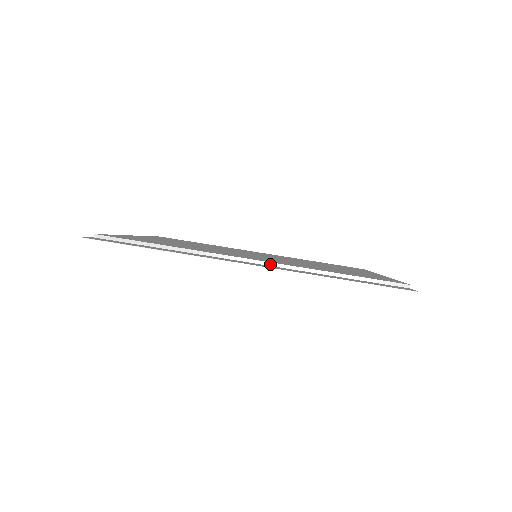
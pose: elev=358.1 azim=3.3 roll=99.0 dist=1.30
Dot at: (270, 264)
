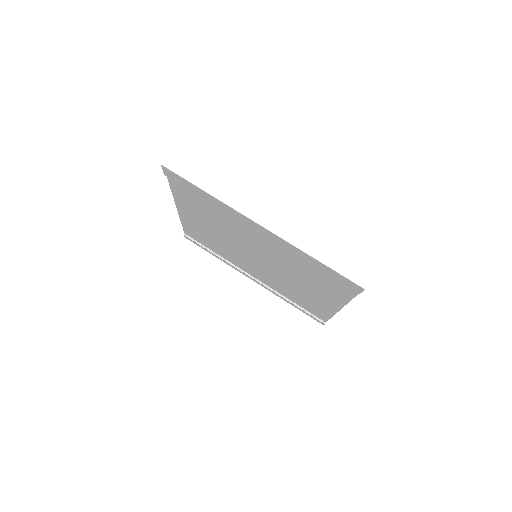
Dot at: (272, 239)
